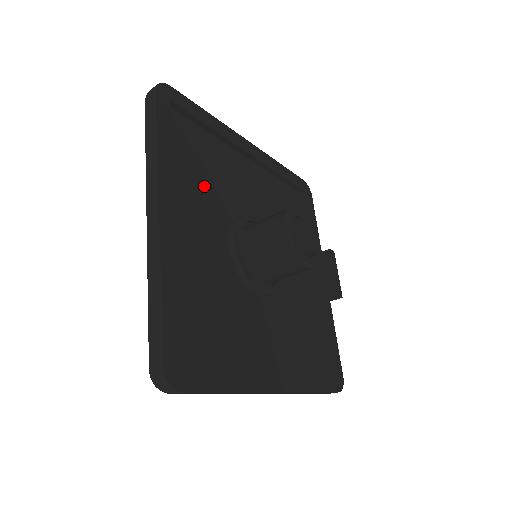
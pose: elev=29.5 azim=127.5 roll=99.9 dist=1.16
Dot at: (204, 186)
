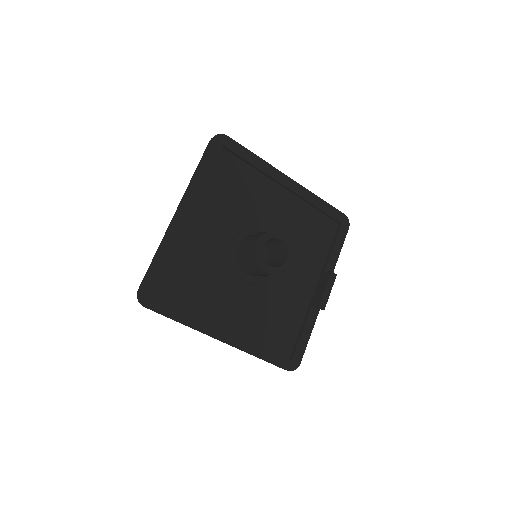
Dot at: (229, 202)
